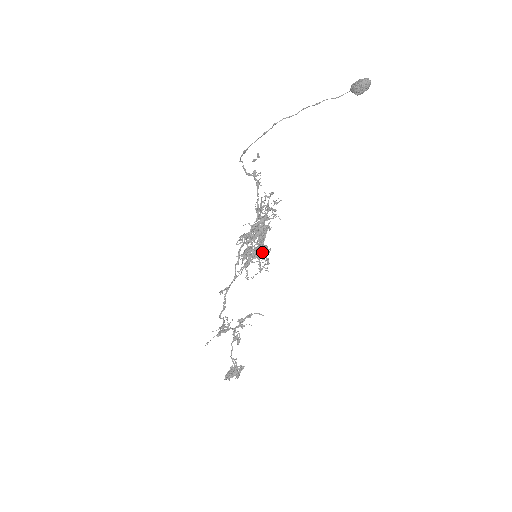
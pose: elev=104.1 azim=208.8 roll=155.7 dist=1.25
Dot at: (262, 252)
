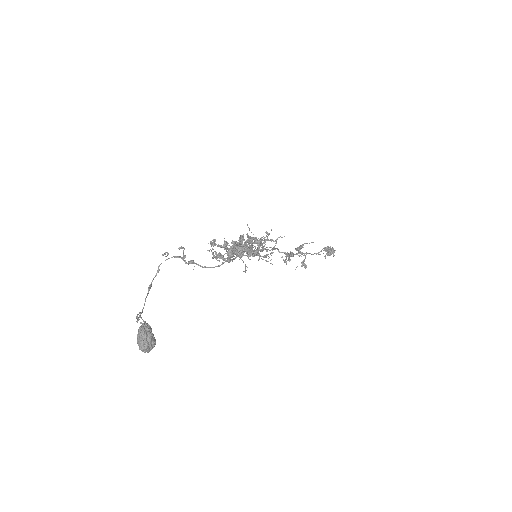
Dot at: (261, 240)
